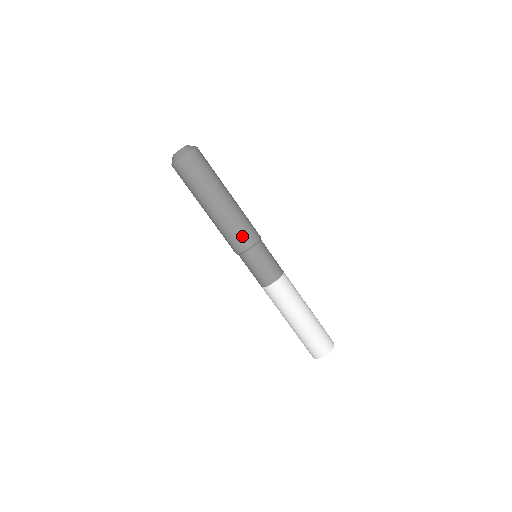
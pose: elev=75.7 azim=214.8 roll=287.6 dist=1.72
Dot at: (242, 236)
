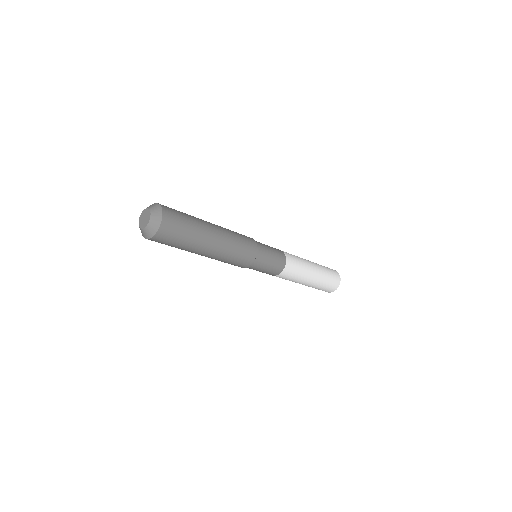
Dot at: (234, 265)
